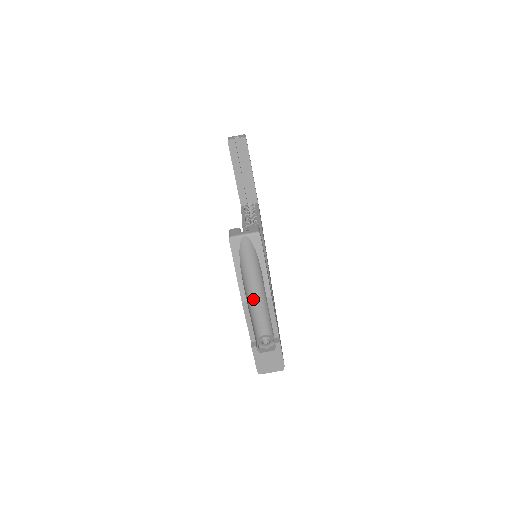
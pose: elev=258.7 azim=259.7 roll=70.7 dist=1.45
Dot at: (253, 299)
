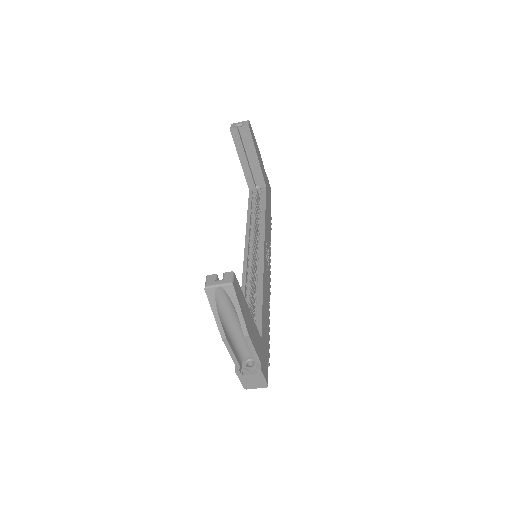
Dot at: (235, 331)
